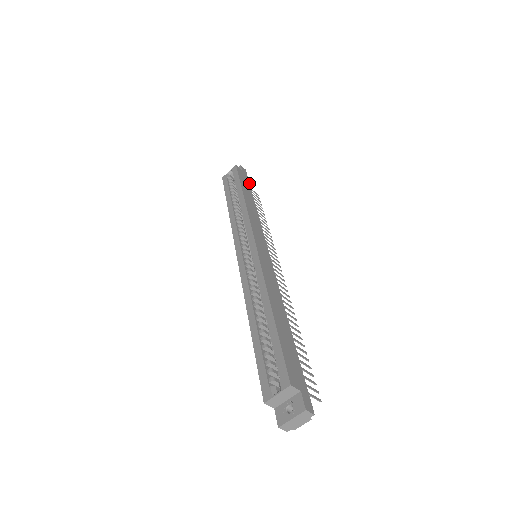
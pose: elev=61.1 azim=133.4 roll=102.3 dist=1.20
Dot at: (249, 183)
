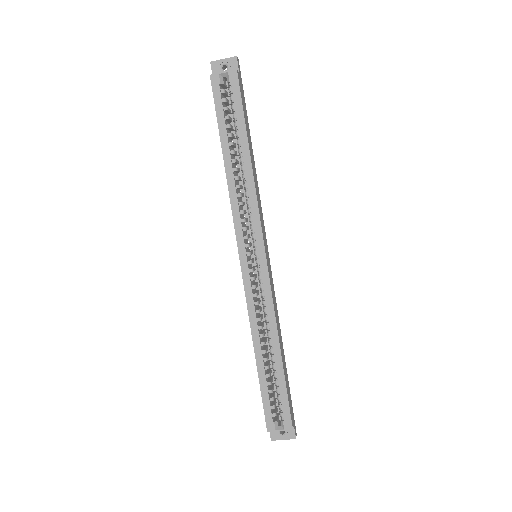
Dot at: occluded
